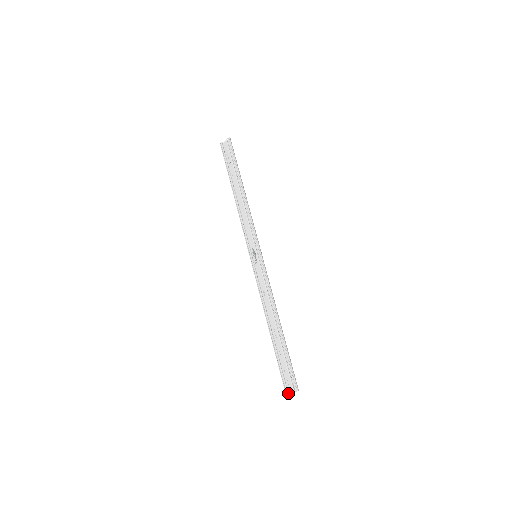
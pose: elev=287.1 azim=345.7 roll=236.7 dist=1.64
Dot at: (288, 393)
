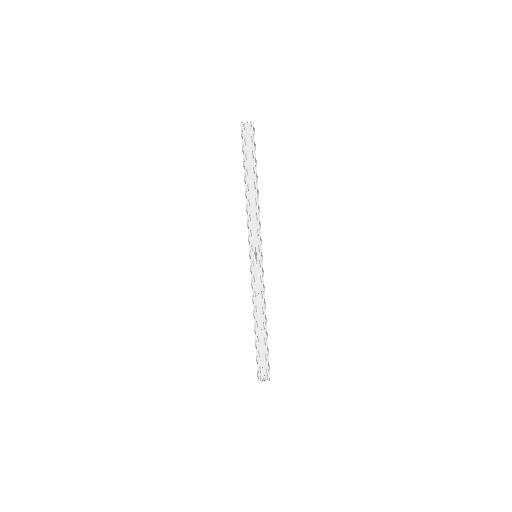
Dot at: (261, 382)
